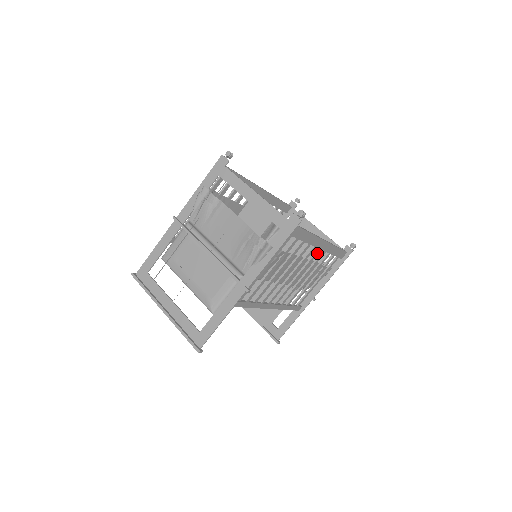
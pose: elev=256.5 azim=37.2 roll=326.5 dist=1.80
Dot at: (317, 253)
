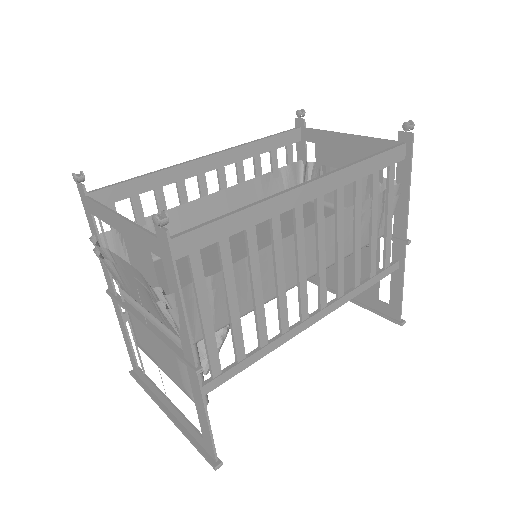
Dot at: (320, 204)
